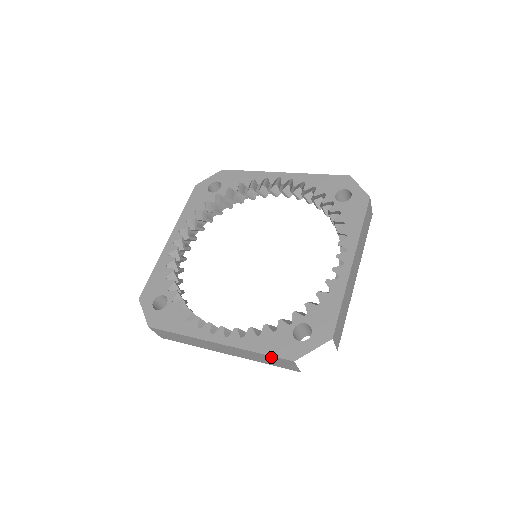
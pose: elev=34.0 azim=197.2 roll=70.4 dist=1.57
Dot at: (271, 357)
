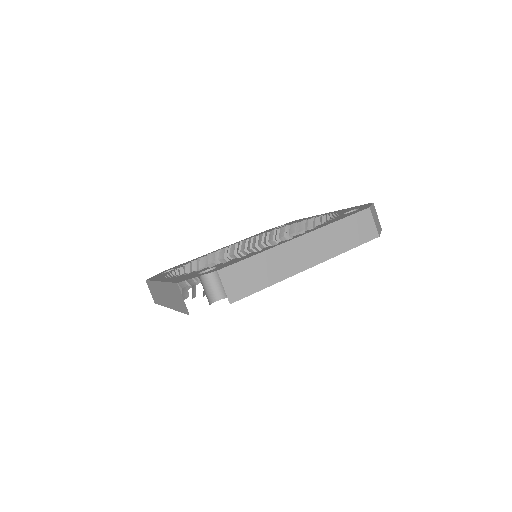
Dot at: (173, 286)
